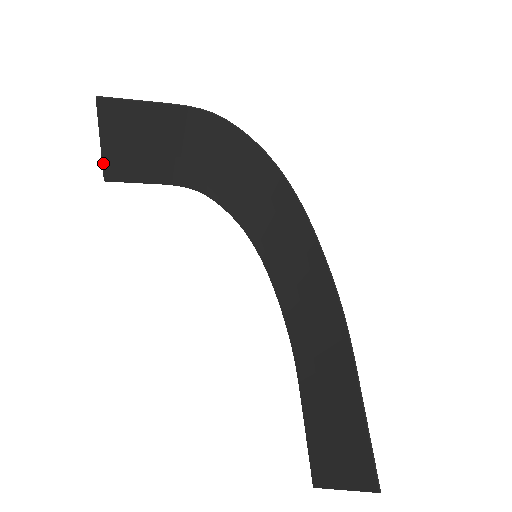
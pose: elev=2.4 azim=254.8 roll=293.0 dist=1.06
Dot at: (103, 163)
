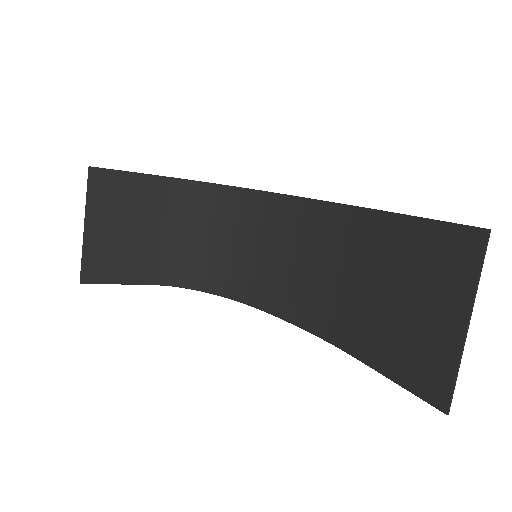
Dot at: (83, 254)
